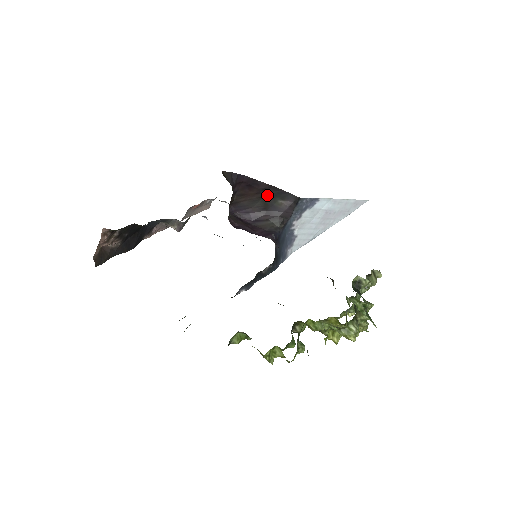
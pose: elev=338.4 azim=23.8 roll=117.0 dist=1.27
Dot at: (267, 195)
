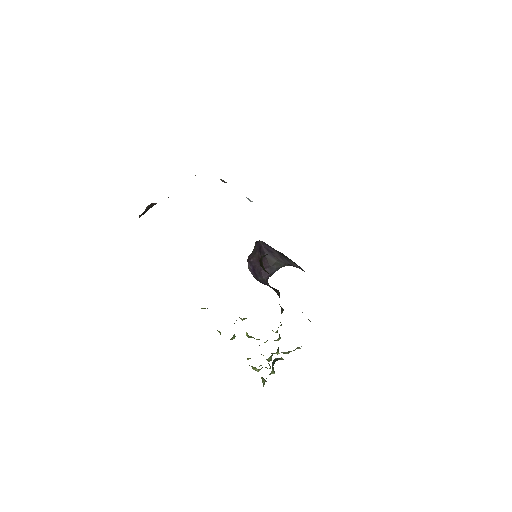
Dot at: (287, 257)
